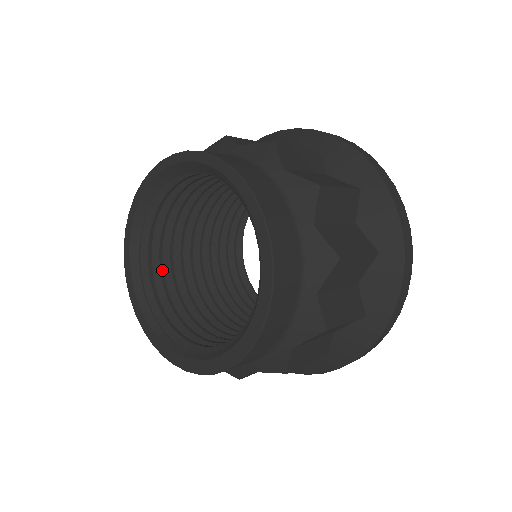
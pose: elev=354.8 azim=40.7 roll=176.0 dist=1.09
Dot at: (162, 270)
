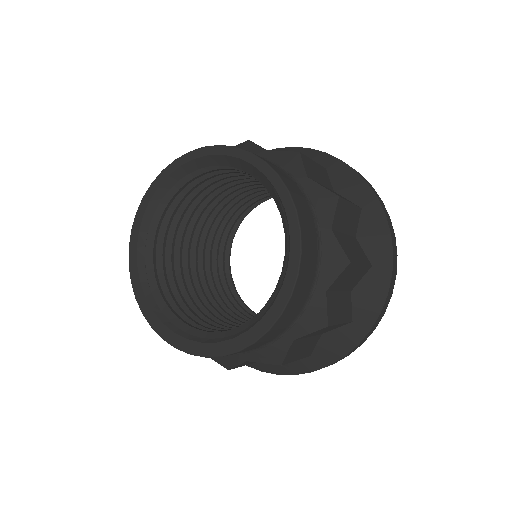
Dot at: (171, 220)
